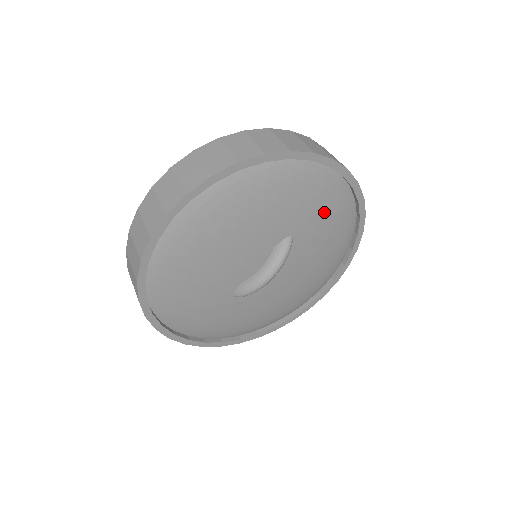
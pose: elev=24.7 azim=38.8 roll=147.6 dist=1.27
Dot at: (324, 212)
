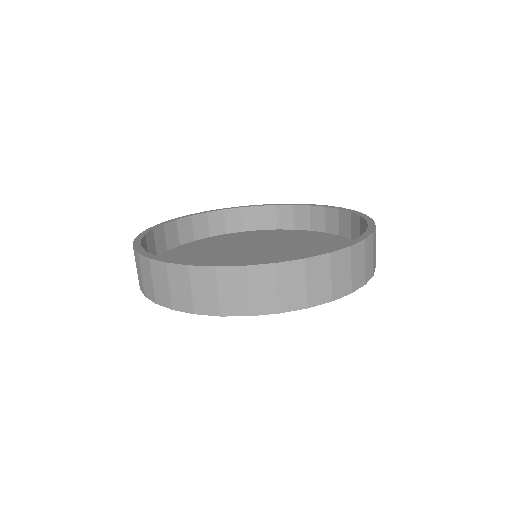
Dot at: occluded
